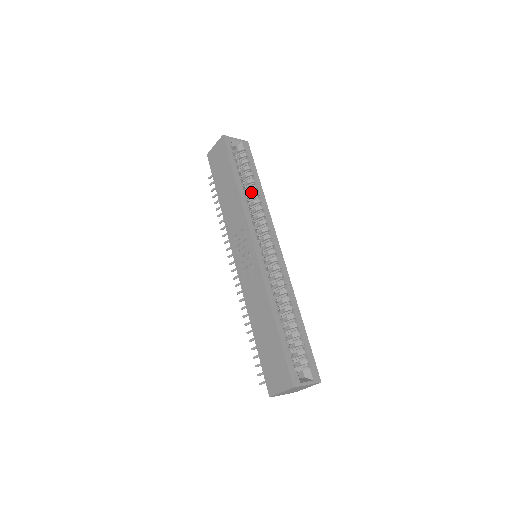
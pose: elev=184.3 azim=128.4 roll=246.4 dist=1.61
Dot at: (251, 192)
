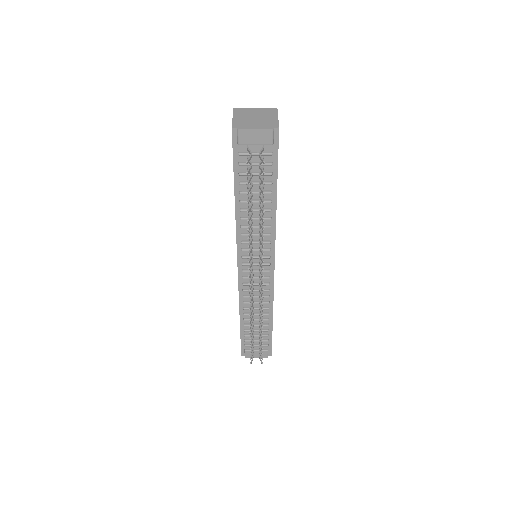
Dot at: occluded
